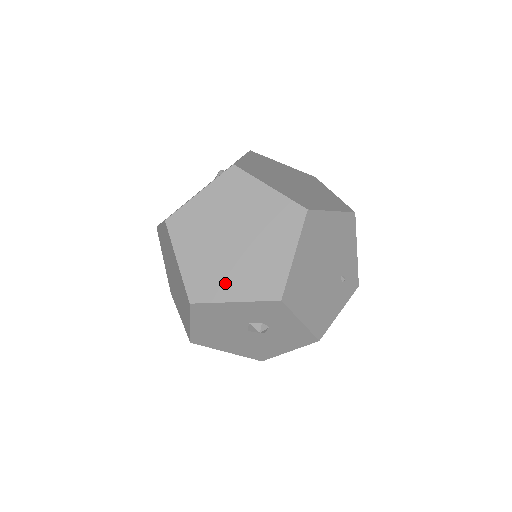
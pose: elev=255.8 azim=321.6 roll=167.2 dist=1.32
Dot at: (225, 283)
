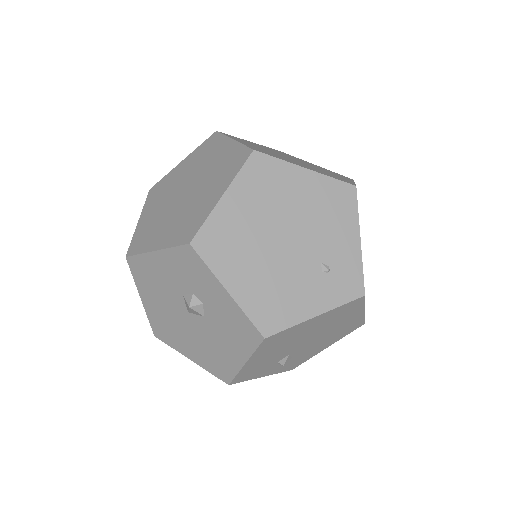
Dot at: (158, 234)
